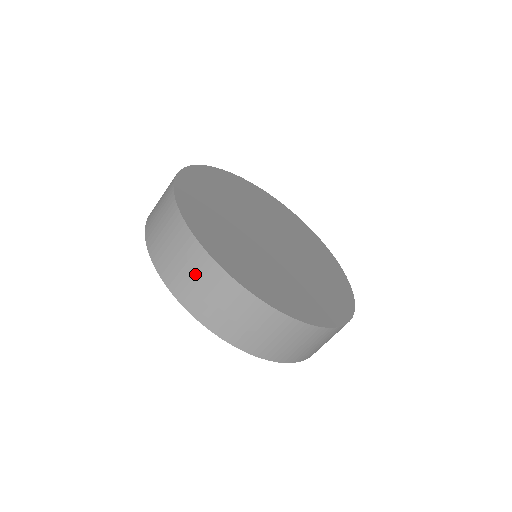
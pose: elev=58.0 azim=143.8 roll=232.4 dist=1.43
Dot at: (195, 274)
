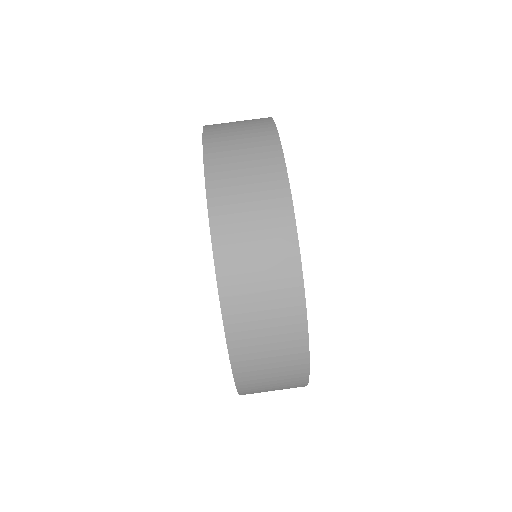
Dot at: (250, 160)
